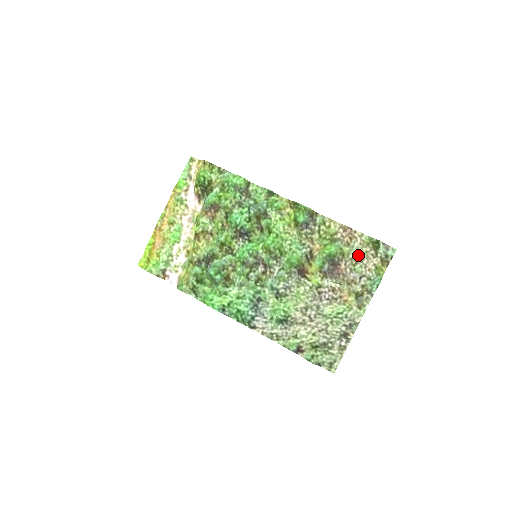
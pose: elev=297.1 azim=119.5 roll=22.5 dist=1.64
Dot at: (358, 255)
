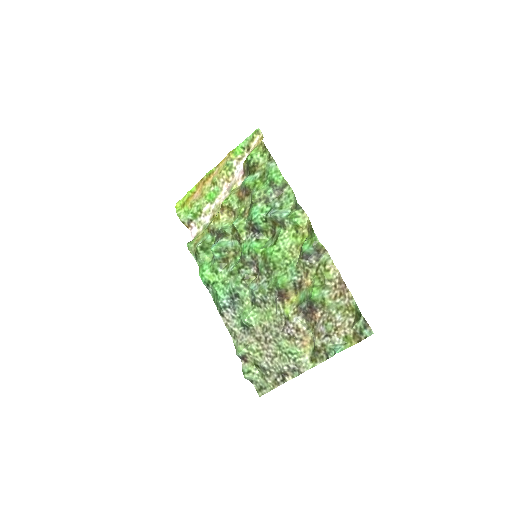
Dot at: (338, 314)
